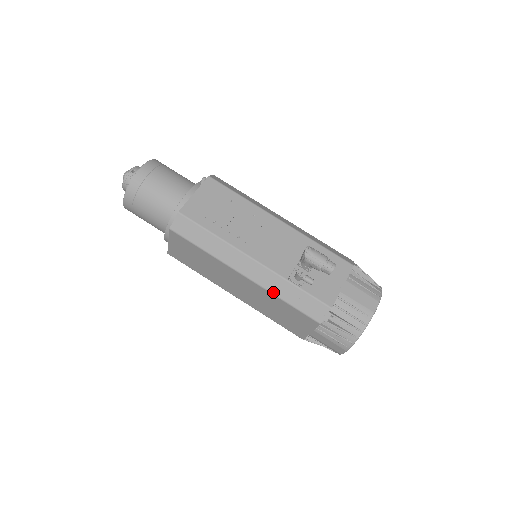
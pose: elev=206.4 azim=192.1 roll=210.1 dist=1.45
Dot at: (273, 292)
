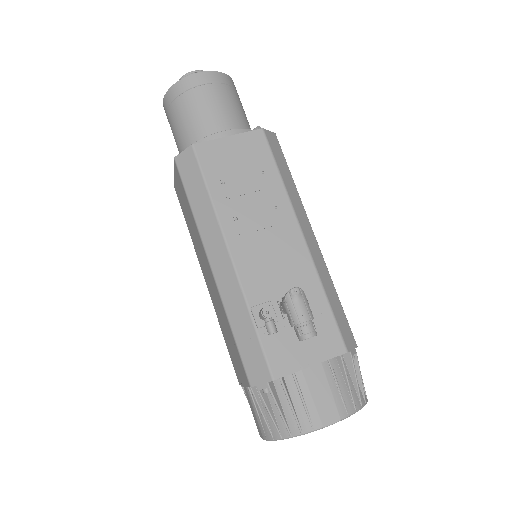
Dot at: (226, 309)
